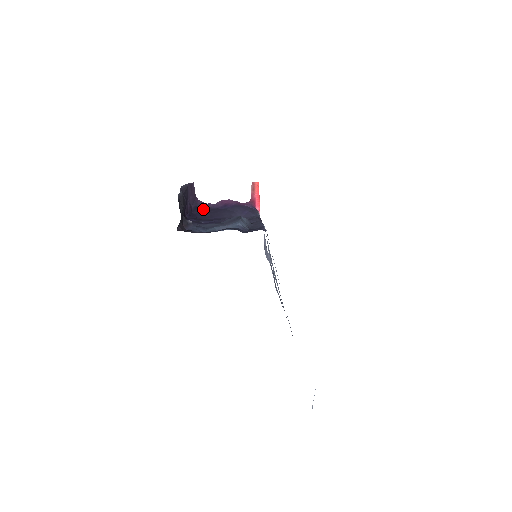
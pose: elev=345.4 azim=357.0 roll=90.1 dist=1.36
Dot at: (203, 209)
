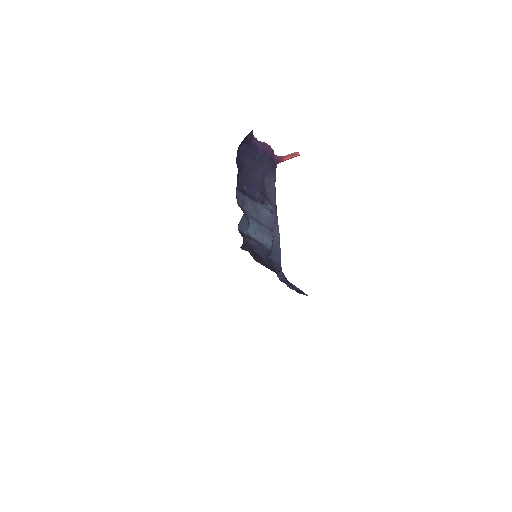
Dot at: (248, 142)
